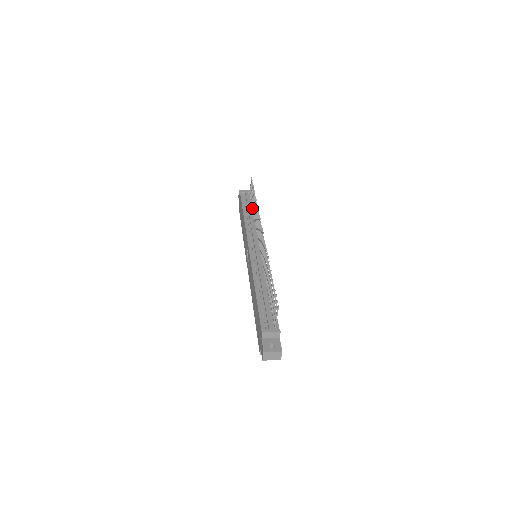
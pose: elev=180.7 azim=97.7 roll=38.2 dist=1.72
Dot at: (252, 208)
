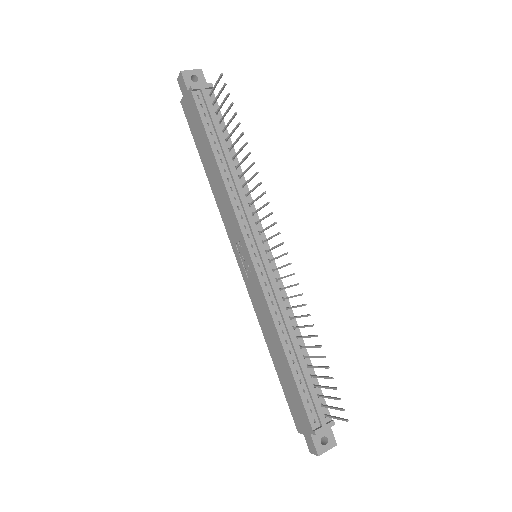
Dot at: (226, 140)
